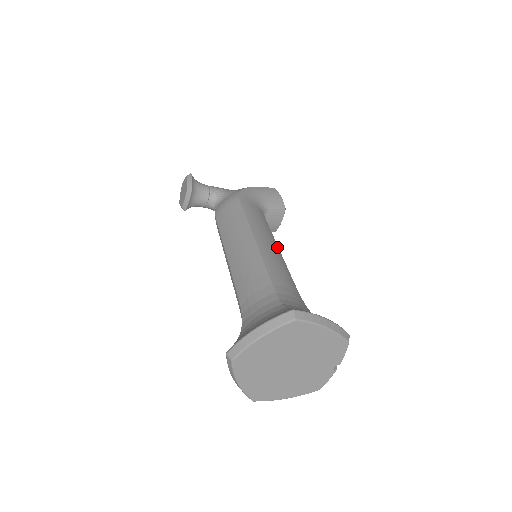
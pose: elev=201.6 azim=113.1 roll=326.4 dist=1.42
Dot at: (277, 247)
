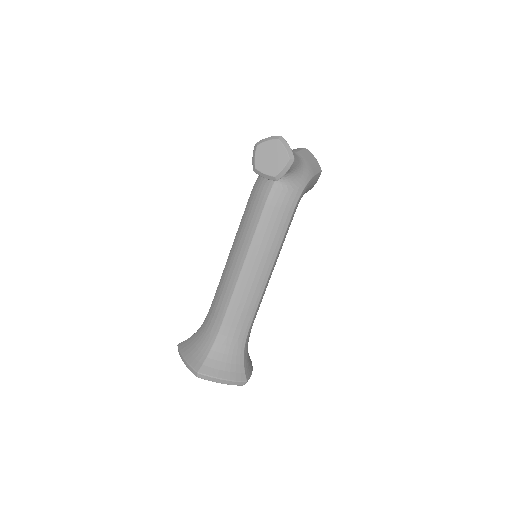
Dot at: occluded
